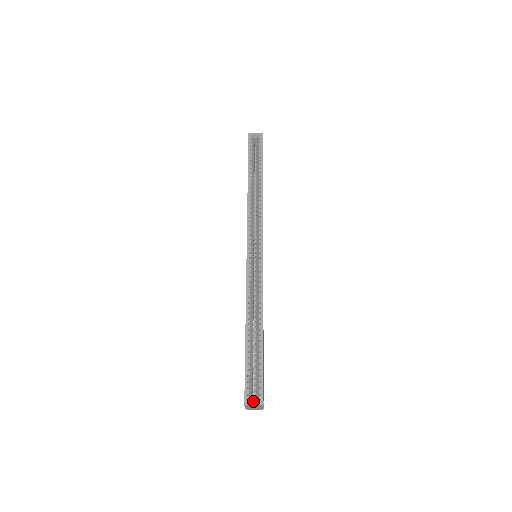
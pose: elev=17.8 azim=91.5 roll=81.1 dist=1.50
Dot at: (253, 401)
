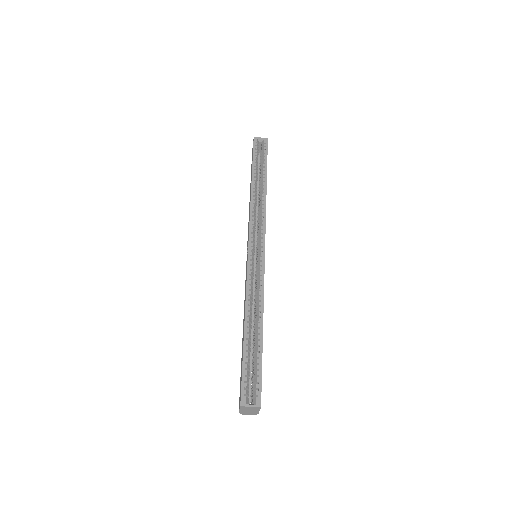
Dot at: occluded
